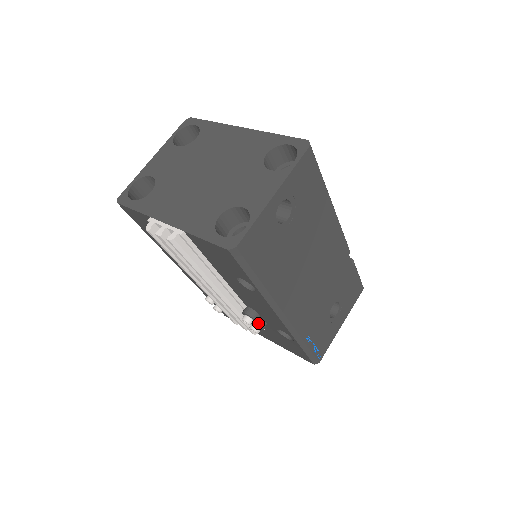
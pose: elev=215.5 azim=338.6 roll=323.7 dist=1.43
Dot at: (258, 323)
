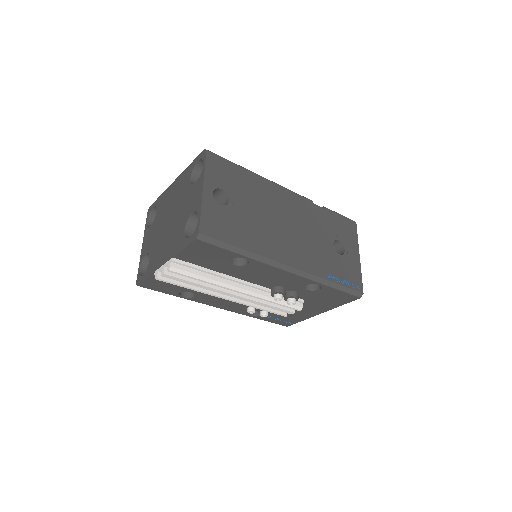
Dot at: (289, 295)
